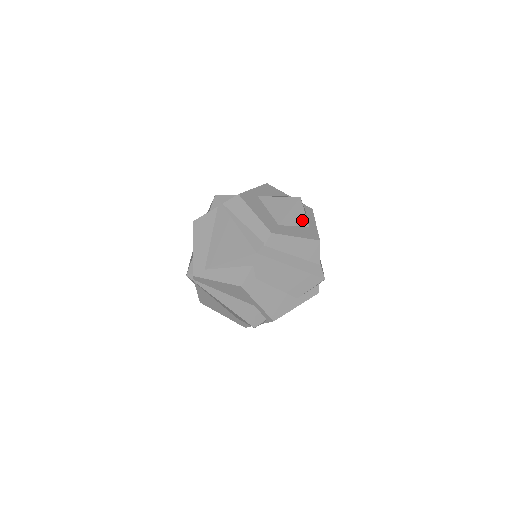
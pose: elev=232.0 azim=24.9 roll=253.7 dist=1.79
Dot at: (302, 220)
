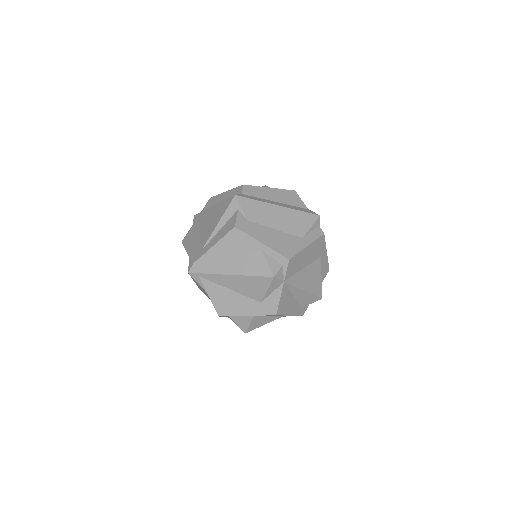
Dot at: occluded
